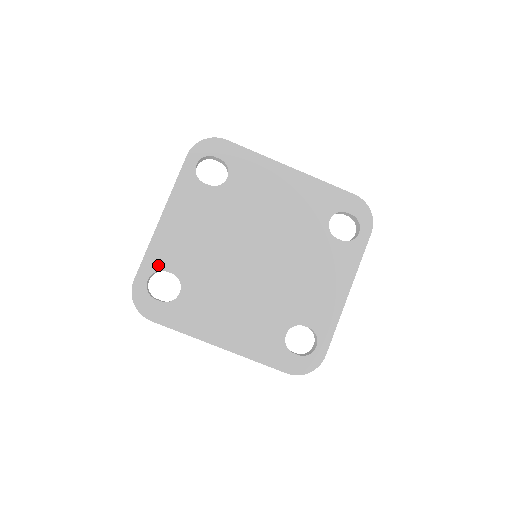
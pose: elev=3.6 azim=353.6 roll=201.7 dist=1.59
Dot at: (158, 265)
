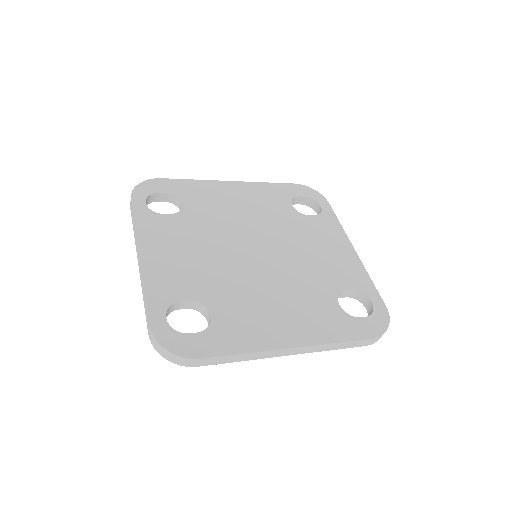
Dot at: (167, 299)
